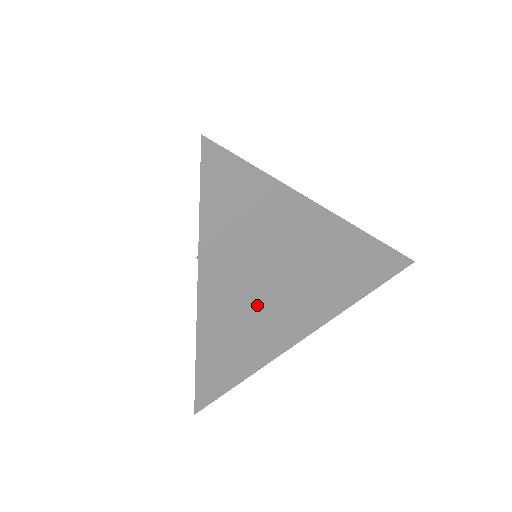
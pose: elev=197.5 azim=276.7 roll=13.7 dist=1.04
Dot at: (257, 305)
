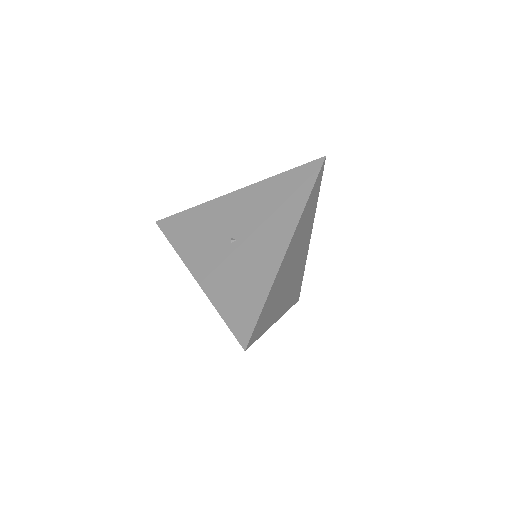
Dot at: (287, 274)
